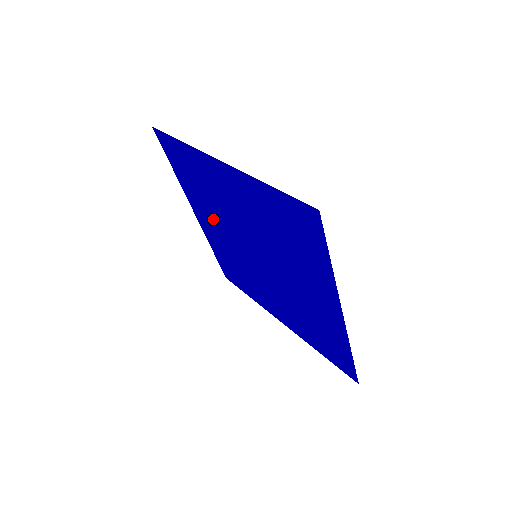
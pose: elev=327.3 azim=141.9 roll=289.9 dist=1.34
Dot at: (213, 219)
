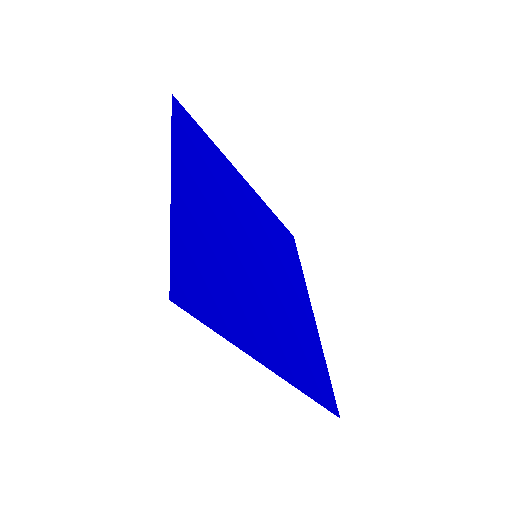
Dot at: (239, 197)
